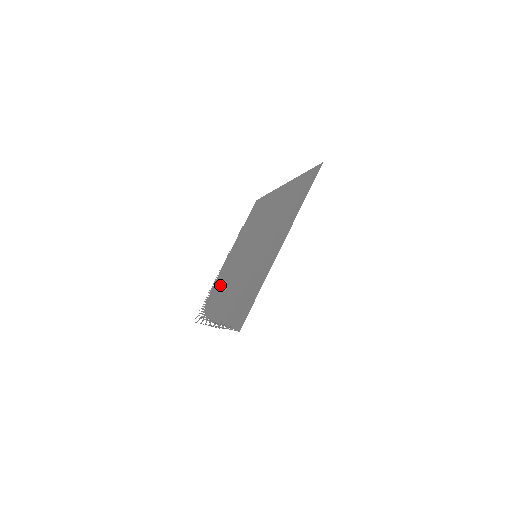
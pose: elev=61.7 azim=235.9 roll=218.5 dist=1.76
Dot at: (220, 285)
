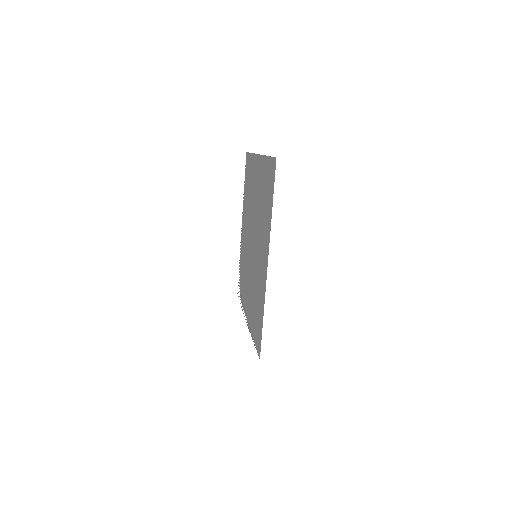
Dot at: (243, 266)
